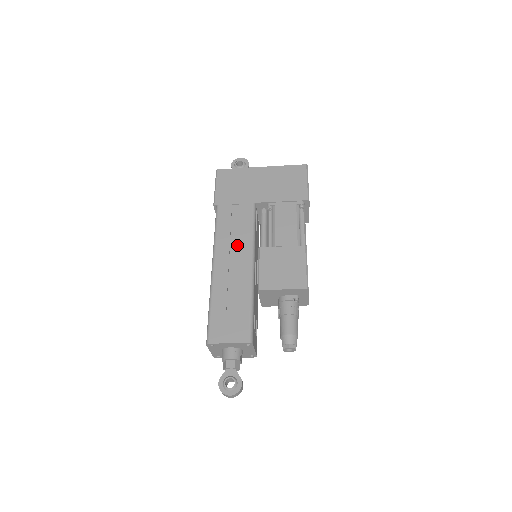
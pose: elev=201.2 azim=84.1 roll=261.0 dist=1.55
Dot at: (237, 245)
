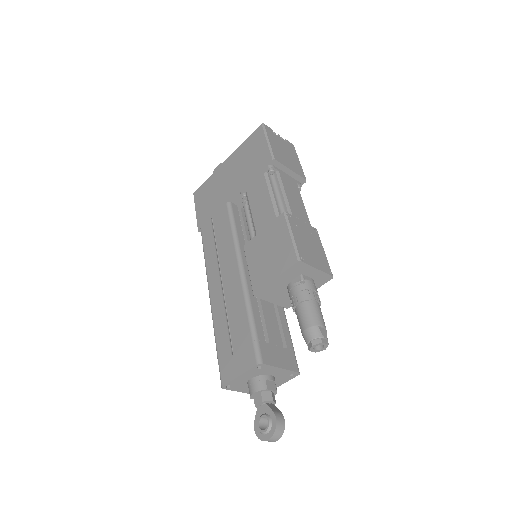
Dot at: (223, 258)
